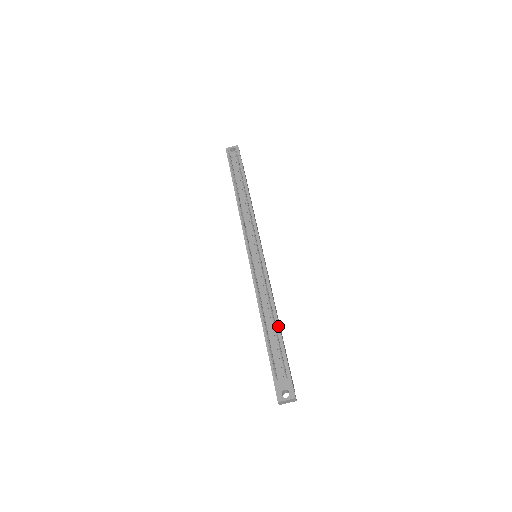
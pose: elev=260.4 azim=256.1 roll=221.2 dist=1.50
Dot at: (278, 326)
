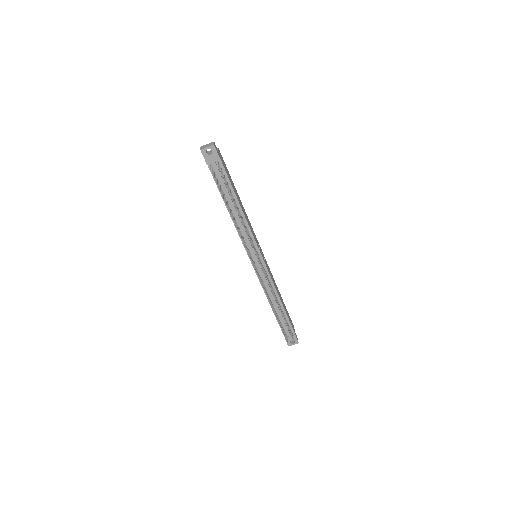
Dot at: (283, 308)
